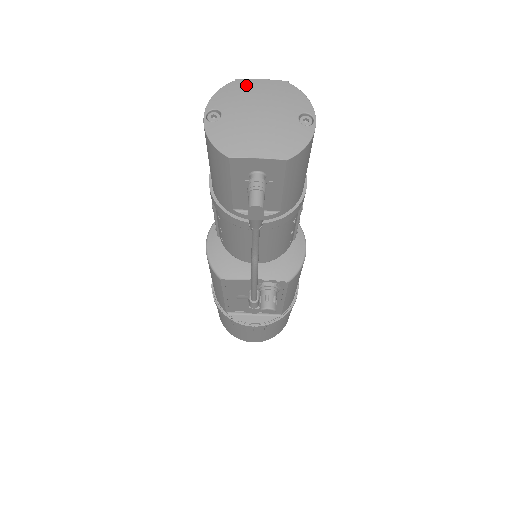
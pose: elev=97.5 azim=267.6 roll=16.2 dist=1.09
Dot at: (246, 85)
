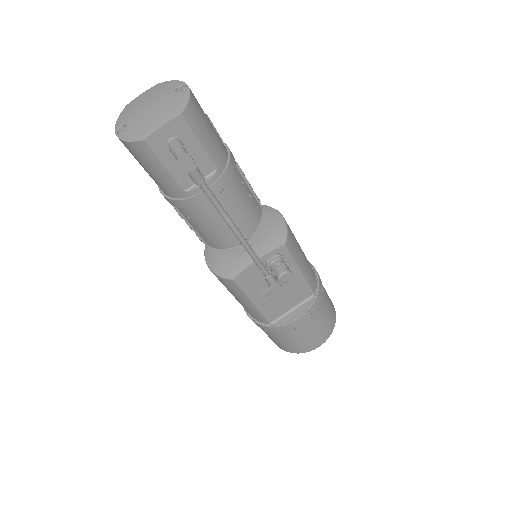
Dot at: (133, 102)
